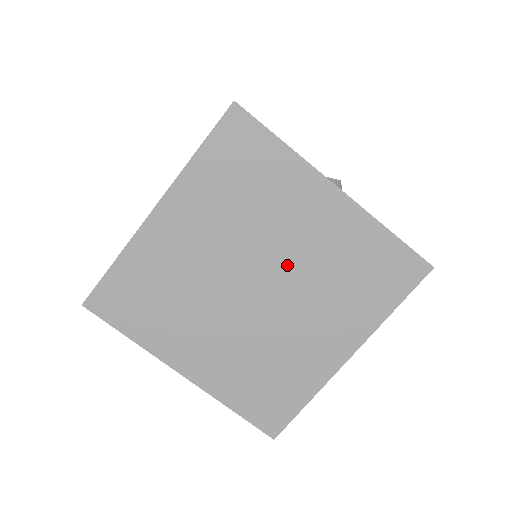
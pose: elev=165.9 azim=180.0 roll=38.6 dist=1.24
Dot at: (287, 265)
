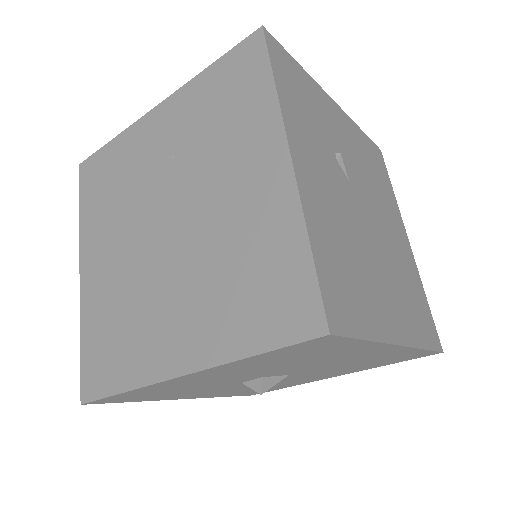
Dot at: (172, 182)
